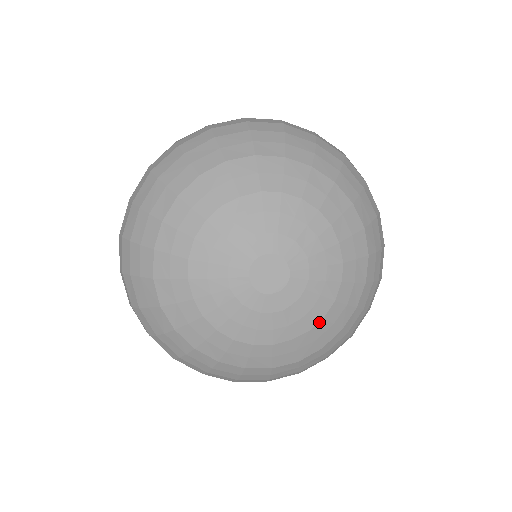
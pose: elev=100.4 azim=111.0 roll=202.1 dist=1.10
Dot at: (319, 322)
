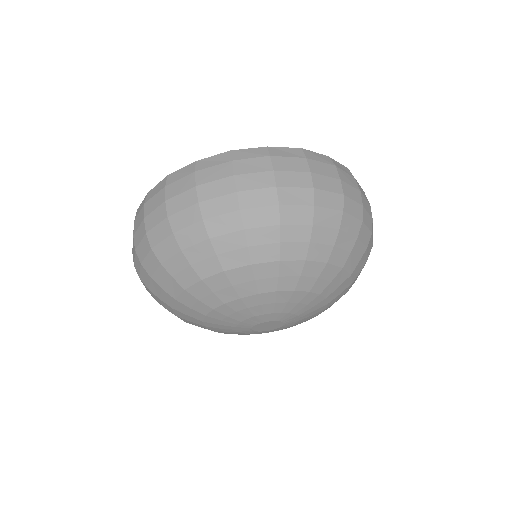
Dot at: occluded
